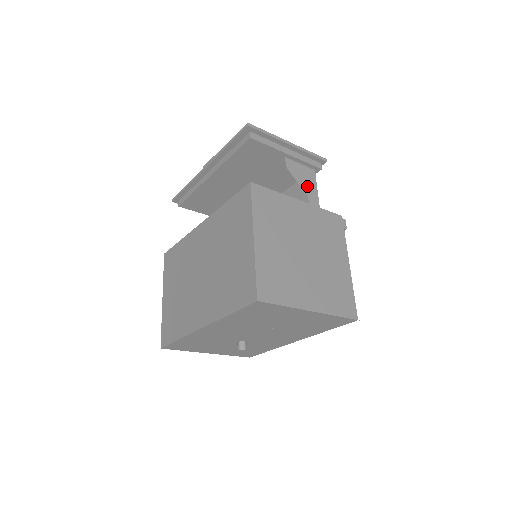
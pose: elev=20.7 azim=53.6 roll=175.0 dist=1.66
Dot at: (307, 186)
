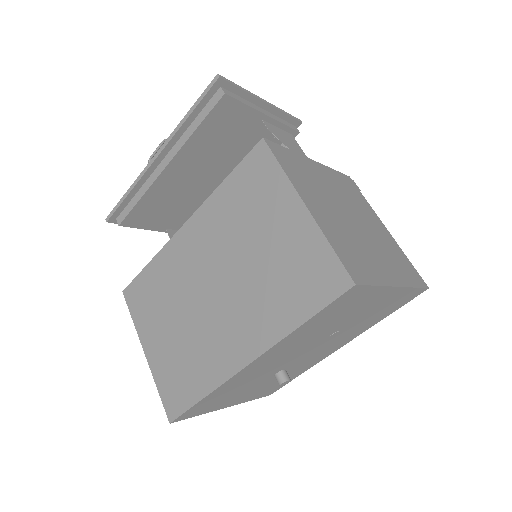
Dot at: (296, 151)
